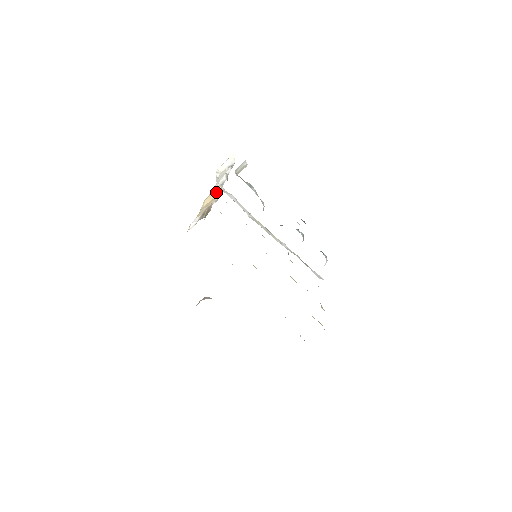
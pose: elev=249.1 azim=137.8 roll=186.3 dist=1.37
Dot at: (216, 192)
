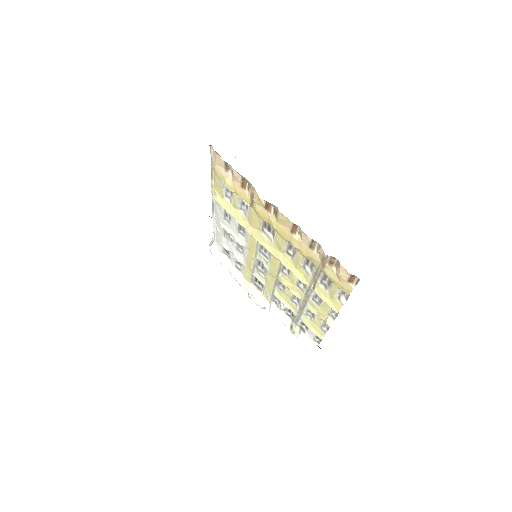
Dot at: occluded
